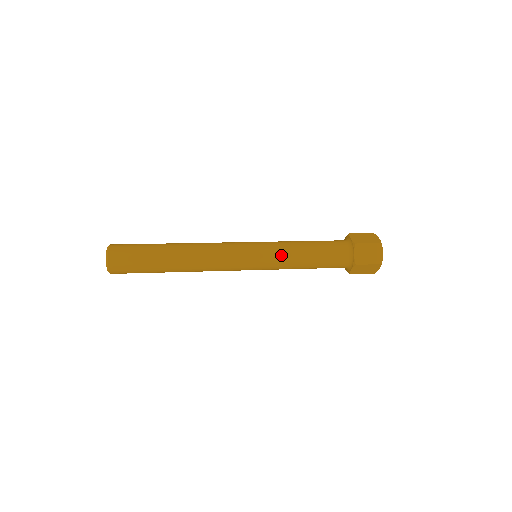
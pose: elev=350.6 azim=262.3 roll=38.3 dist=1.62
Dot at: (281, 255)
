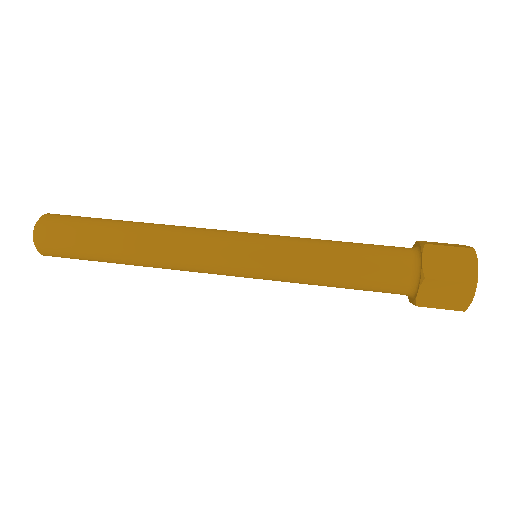
Dot at: (292, 249)
